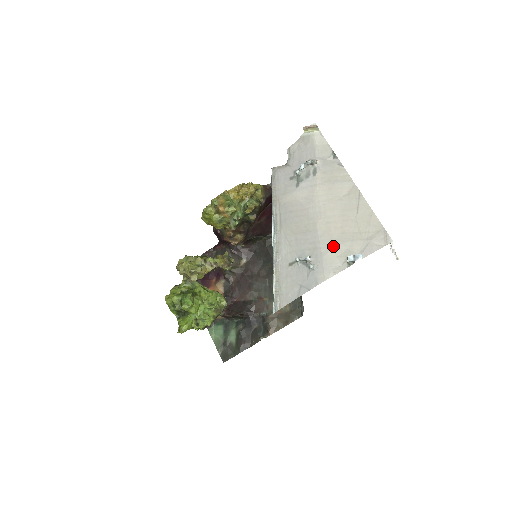
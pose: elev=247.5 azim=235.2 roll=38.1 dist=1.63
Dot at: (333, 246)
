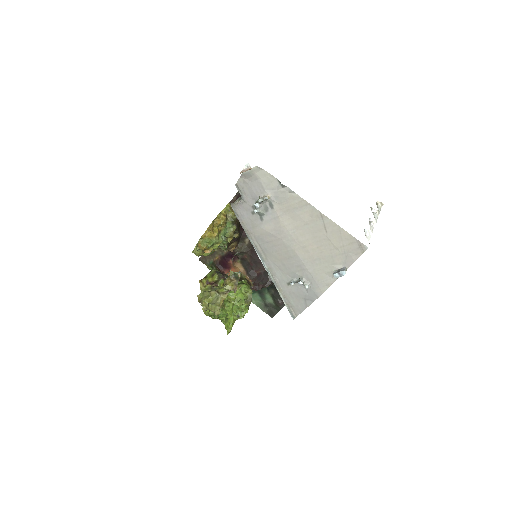
Dot at: (317, 265)
